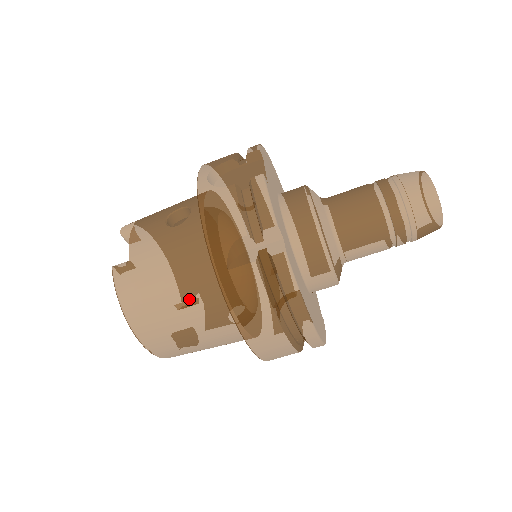
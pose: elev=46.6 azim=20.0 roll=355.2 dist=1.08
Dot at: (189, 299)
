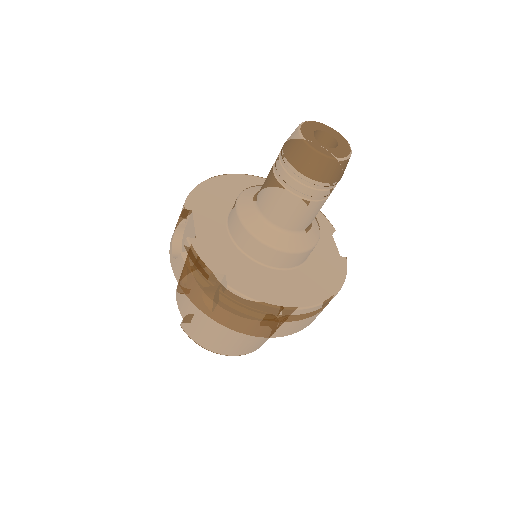
Dot at: (222, 327)
